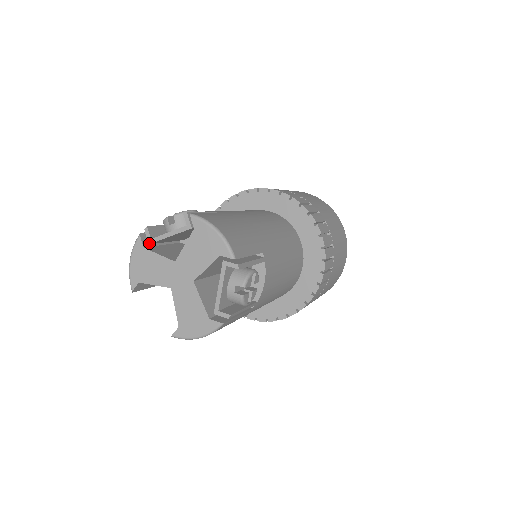
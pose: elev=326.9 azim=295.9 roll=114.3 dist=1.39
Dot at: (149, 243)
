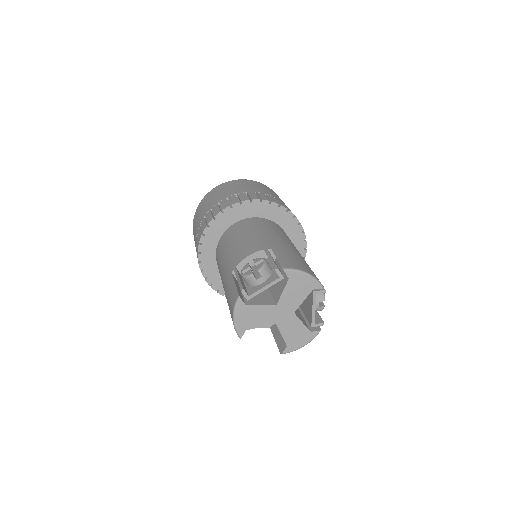
Dot at: occluded
